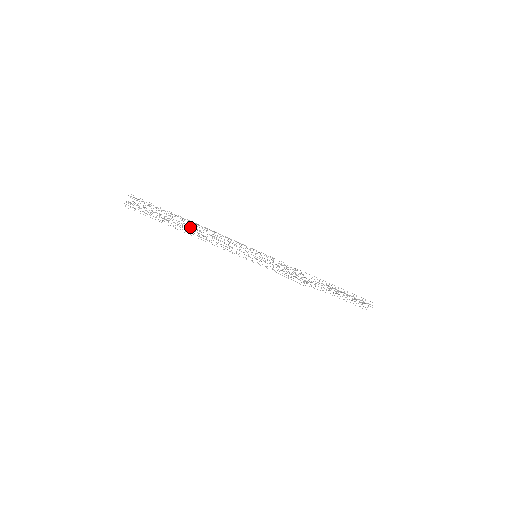
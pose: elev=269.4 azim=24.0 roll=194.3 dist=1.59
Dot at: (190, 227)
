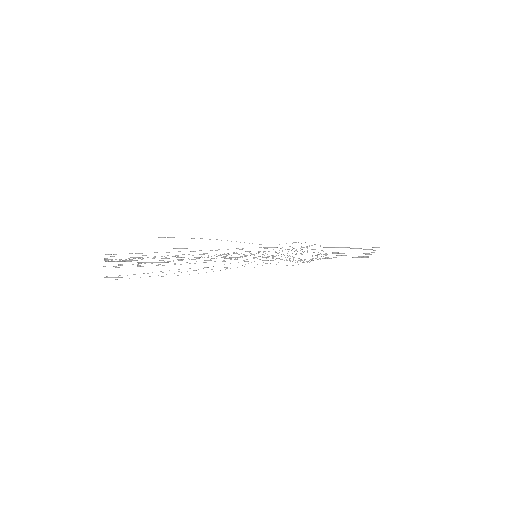
Dot at: occluded
